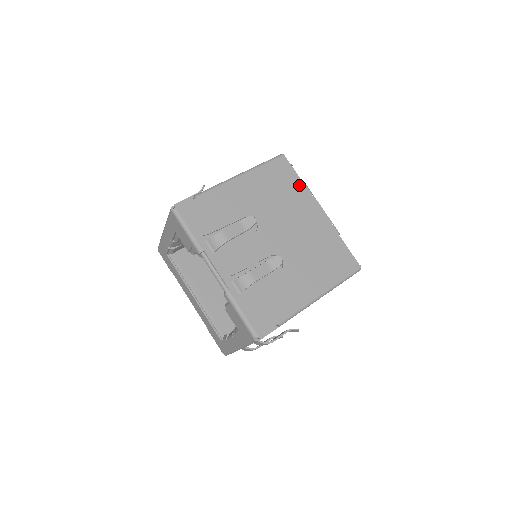
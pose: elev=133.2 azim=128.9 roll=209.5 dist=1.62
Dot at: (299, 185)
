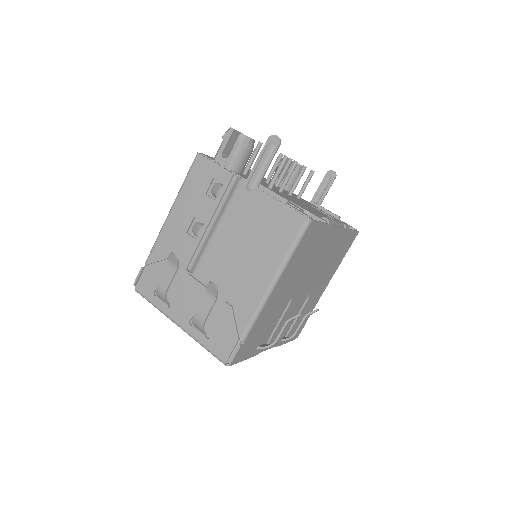
Dot at: (324, 230)
